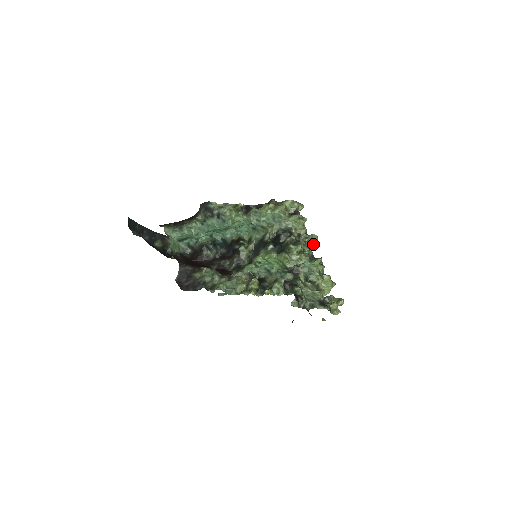
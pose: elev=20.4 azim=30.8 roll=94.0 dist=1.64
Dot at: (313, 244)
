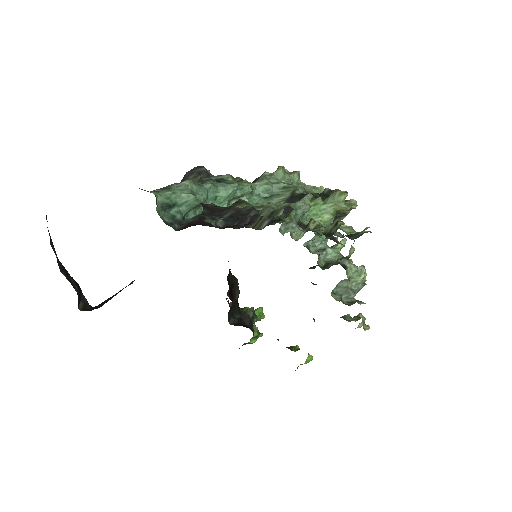
Dot at: occluded
